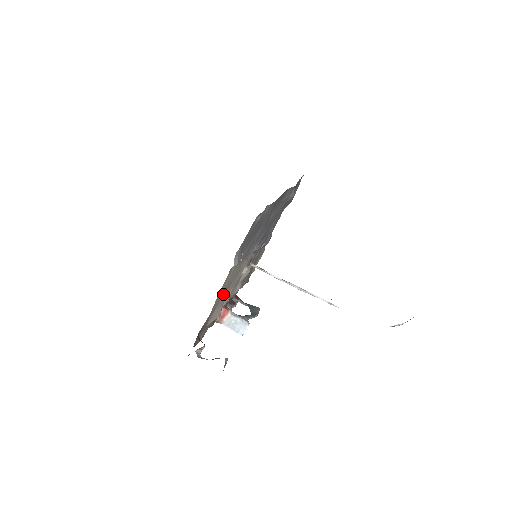
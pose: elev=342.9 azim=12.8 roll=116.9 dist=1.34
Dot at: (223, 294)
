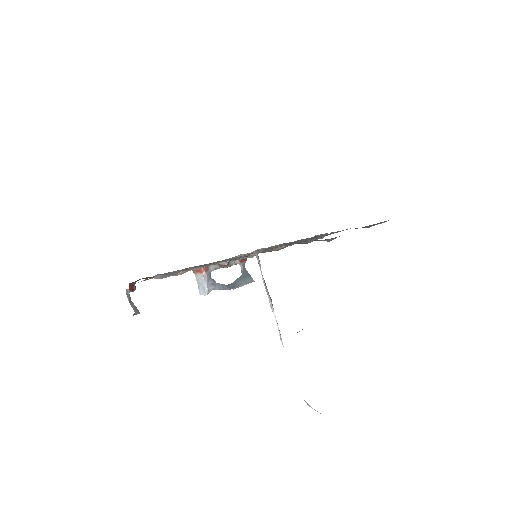
Dot at: occluded
